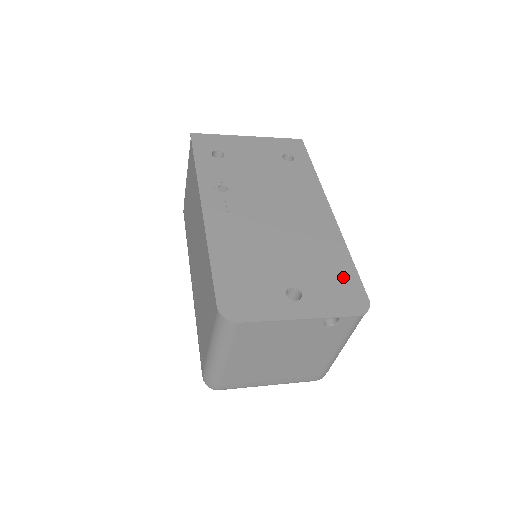
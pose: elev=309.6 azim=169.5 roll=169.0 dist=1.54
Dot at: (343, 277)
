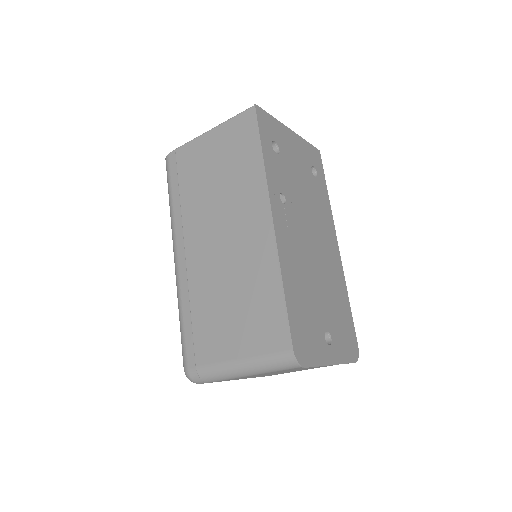
Dot at: (347, 323)
